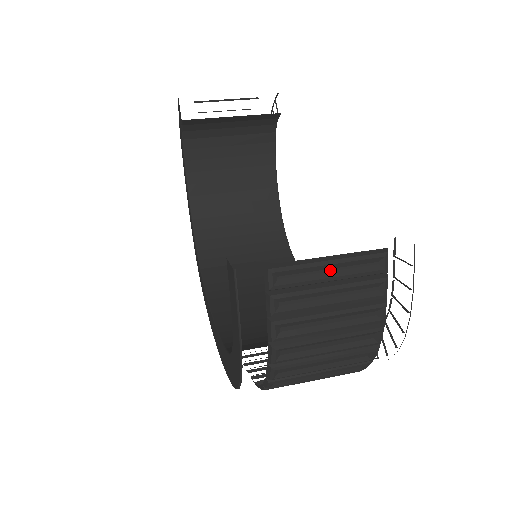
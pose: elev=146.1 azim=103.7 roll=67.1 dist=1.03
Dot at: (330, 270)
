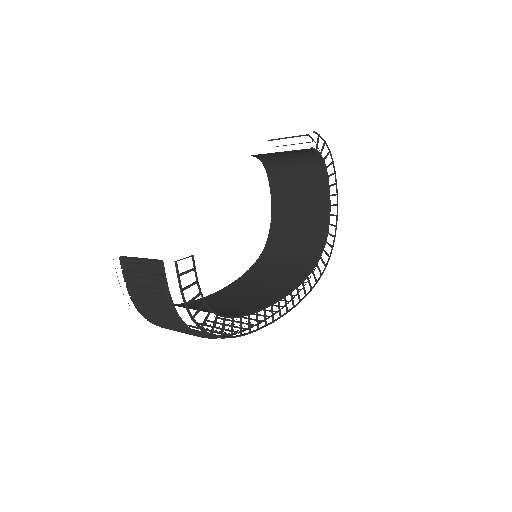
Dot at: (141, 265)
